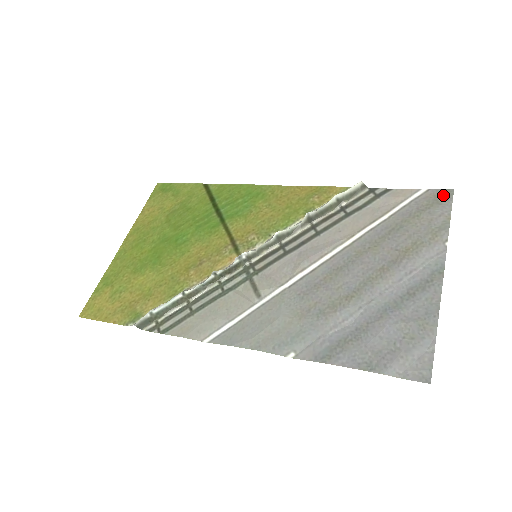
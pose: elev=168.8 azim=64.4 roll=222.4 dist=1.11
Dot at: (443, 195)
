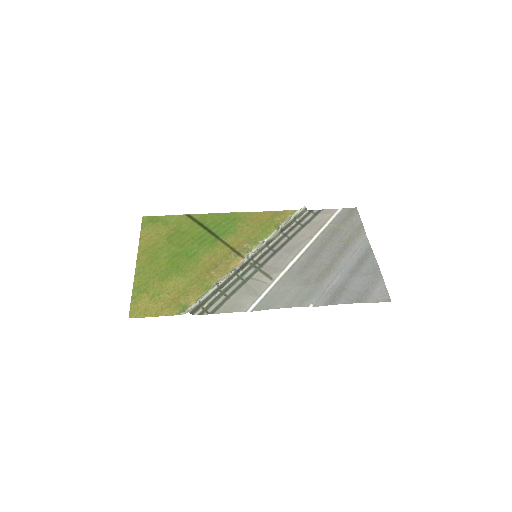
Dot at: (352, 211)
